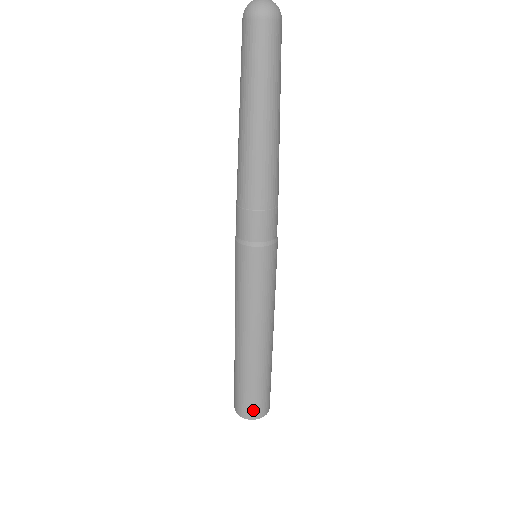
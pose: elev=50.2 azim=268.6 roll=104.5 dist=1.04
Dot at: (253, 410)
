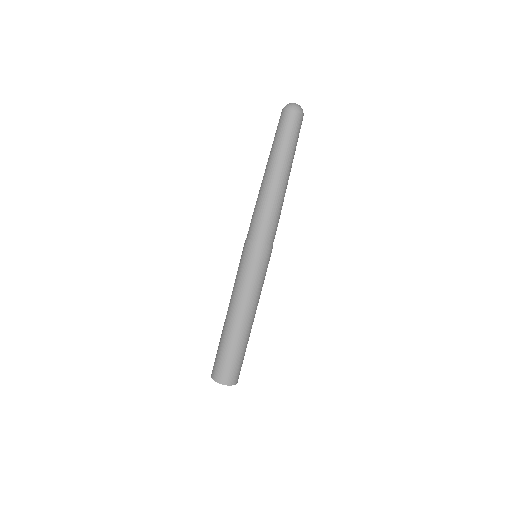
Dot at: (228, 376)
